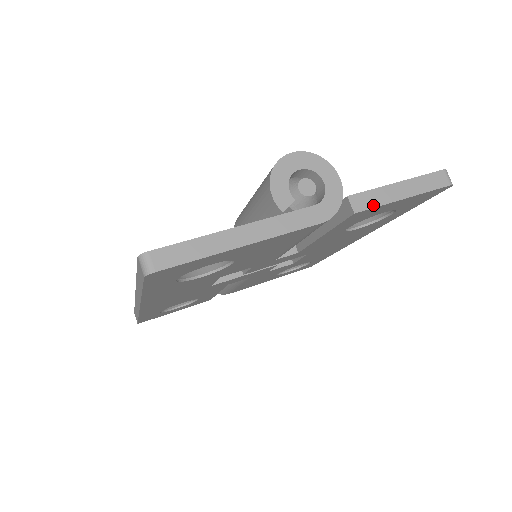
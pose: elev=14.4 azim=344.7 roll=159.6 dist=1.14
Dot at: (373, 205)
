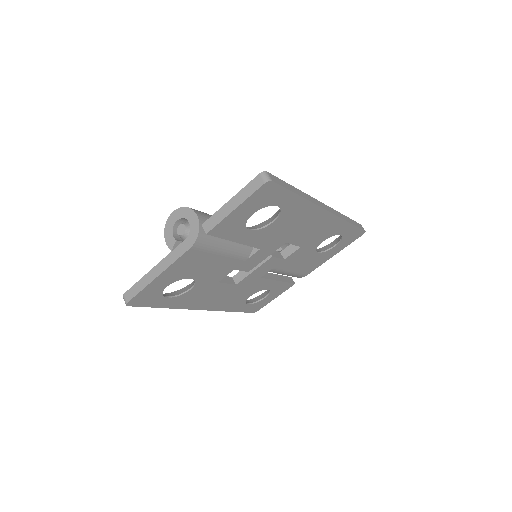
Dot at: (216, 223)
